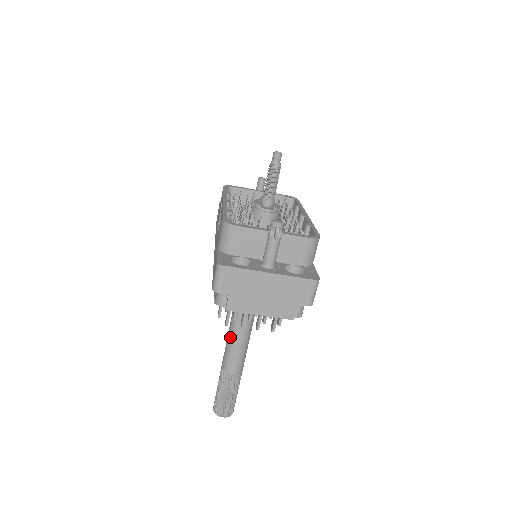
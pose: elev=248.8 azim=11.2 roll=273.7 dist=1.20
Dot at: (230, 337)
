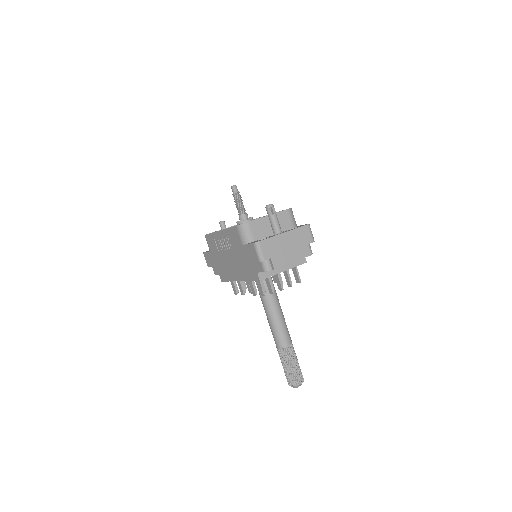
Dot at: (272, 320)
